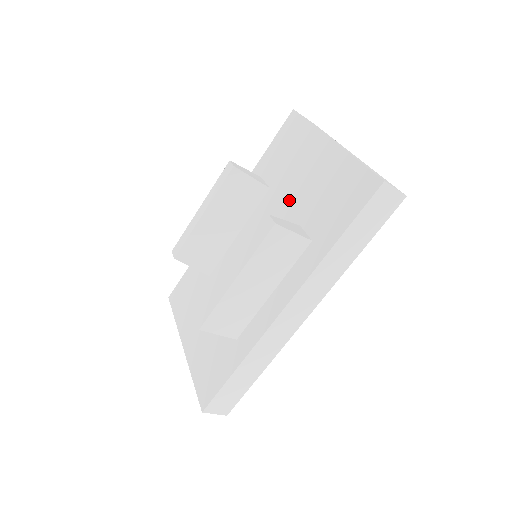
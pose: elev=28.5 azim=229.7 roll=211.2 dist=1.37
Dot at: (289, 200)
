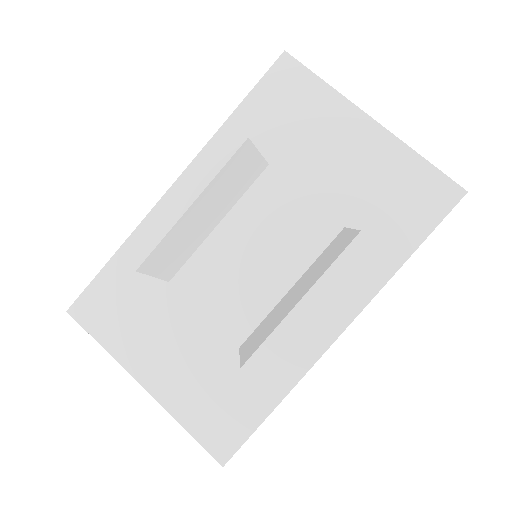
Dot at: (315, 189)
